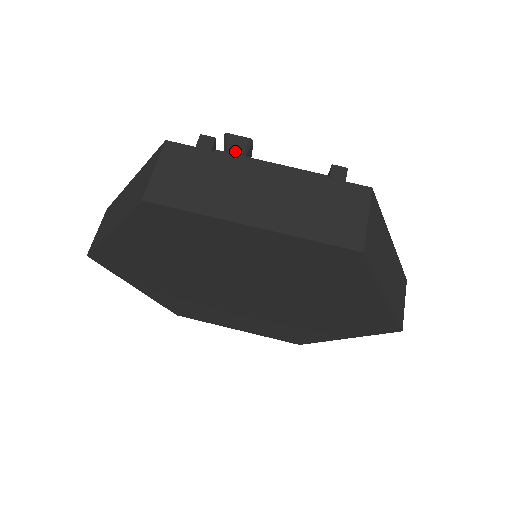
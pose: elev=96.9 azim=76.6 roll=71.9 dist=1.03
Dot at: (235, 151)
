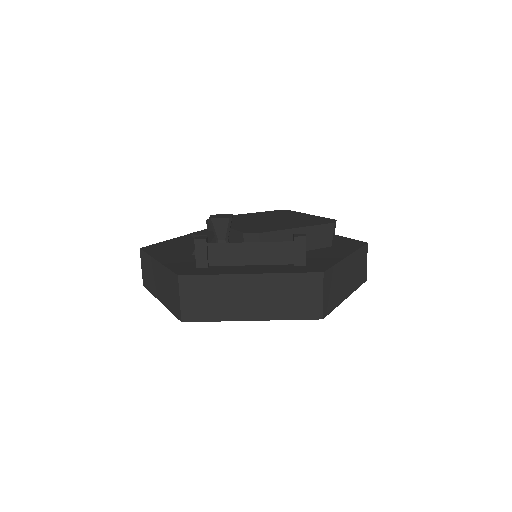
Dot at: (221, 230)
